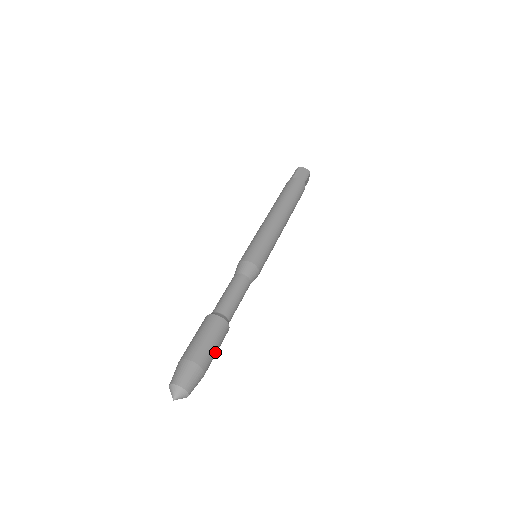
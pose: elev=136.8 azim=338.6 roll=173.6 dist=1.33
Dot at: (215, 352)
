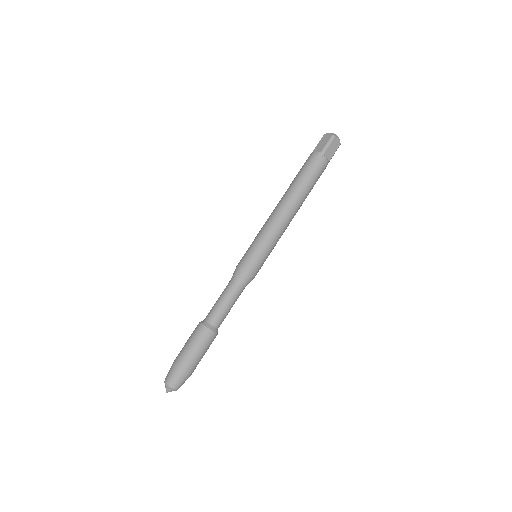
Dot at: (197, 355)
